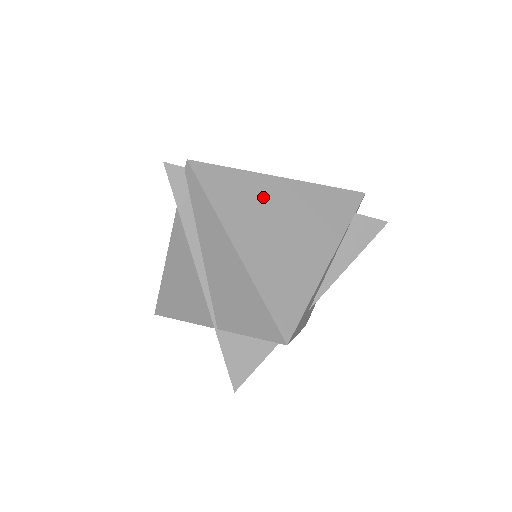
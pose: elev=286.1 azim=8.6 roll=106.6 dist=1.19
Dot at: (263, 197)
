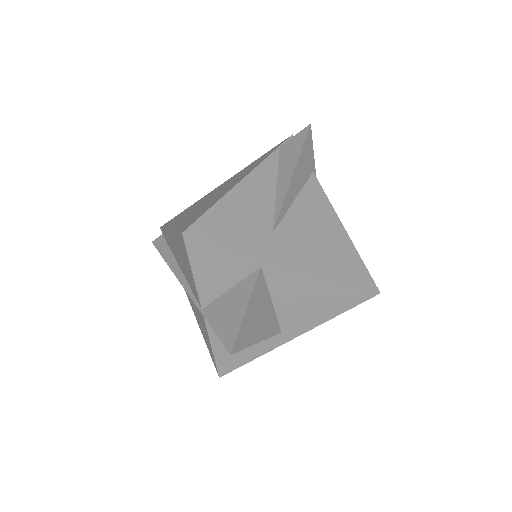
Dot at: occluded
